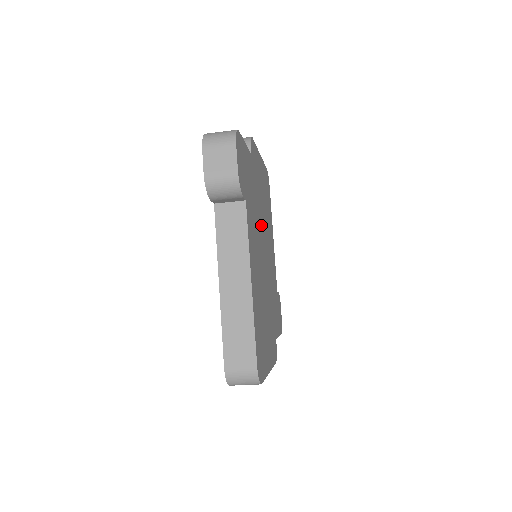
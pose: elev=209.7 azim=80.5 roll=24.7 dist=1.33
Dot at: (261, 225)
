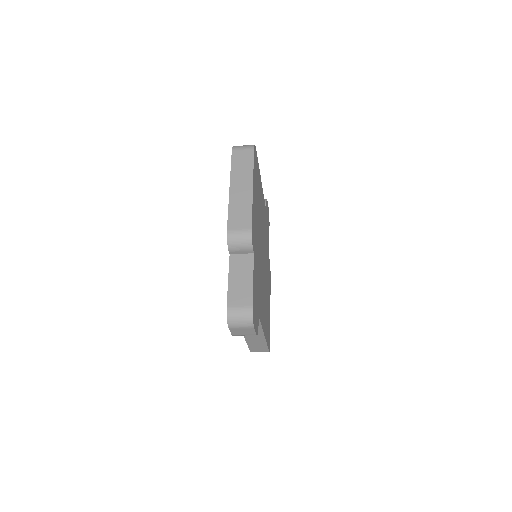
Dot at: (260, 251)
